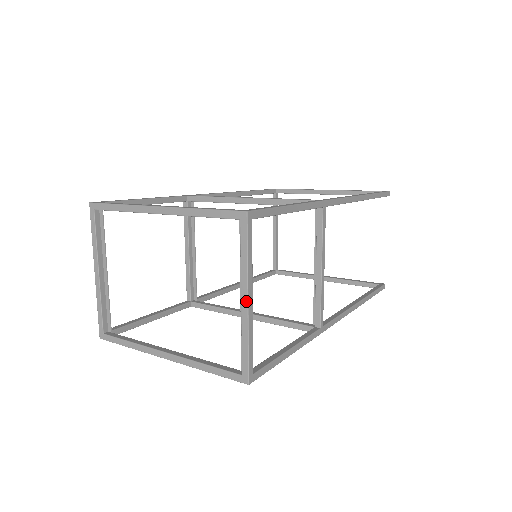
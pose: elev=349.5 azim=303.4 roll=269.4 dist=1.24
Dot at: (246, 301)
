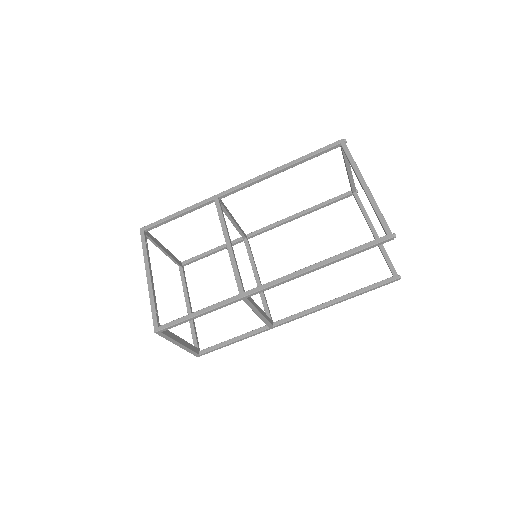
Dot at: (177, 345)
